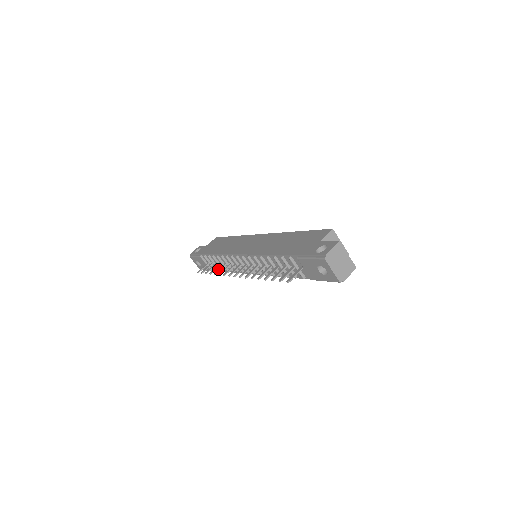
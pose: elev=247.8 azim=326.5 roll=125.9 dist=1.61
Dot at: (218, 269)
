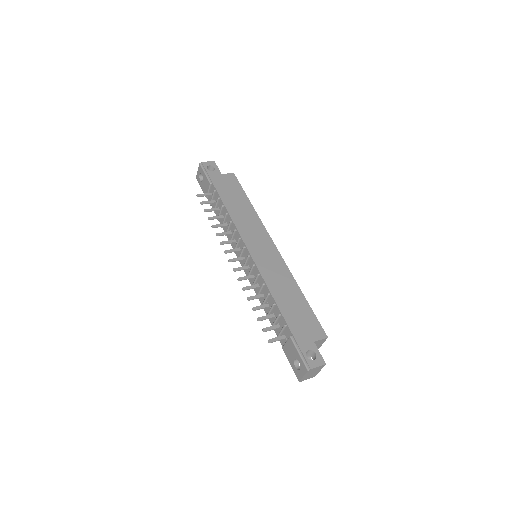
Dot at: (218, 224)
